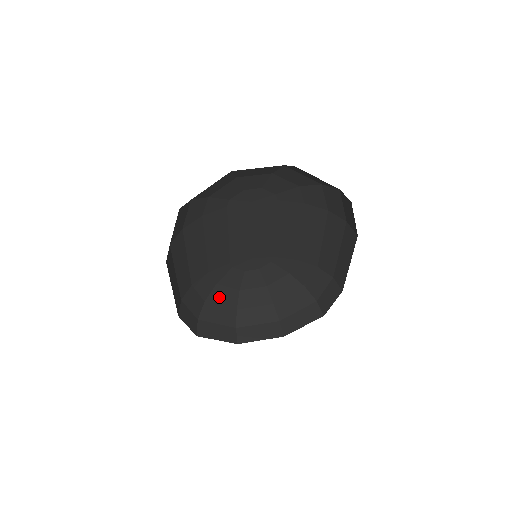
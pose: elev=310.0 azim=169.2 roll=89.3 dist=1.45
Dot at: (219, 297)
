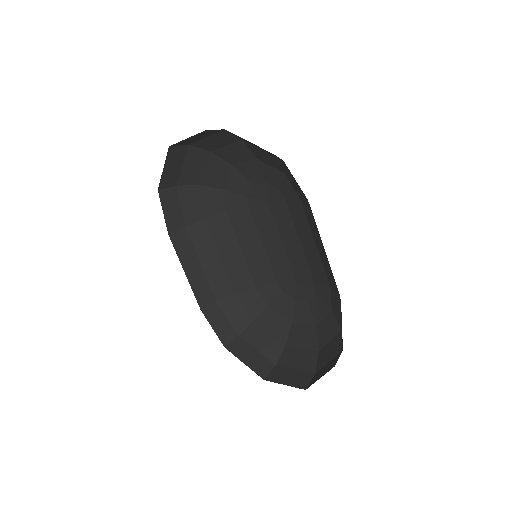
Dot at: (268, 323)
